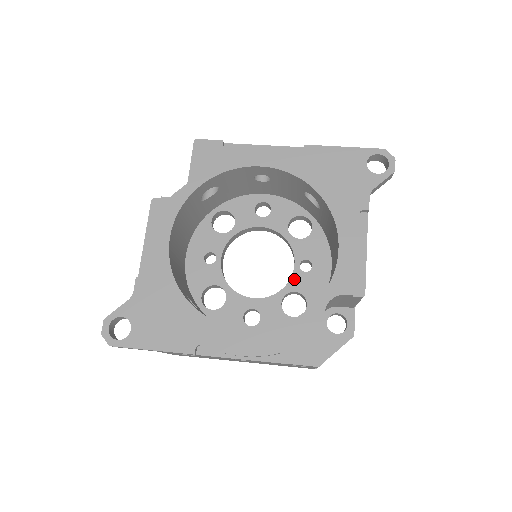
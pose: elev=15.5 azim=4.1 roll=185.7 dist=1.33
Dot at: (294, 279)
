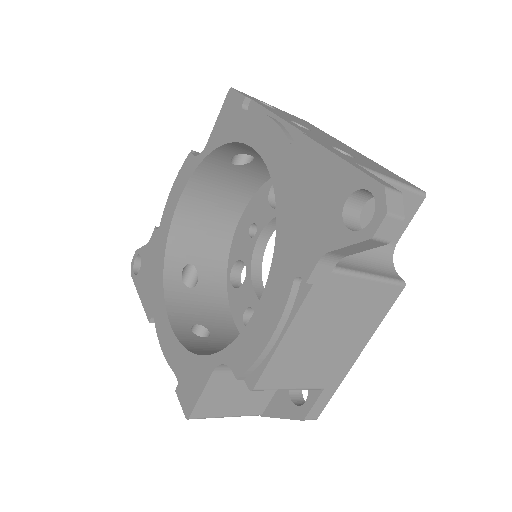
Dot at: occluded
